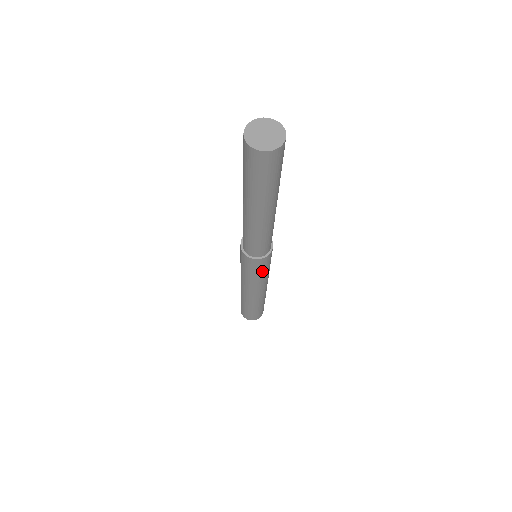
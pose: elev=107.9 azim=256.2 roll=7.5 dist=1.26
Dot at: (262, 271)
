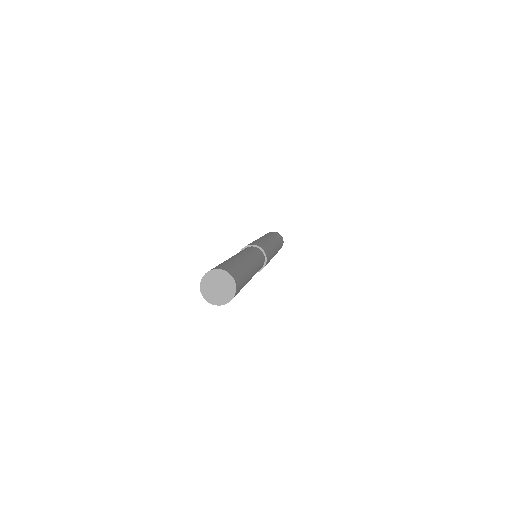
Dot at: occluded
